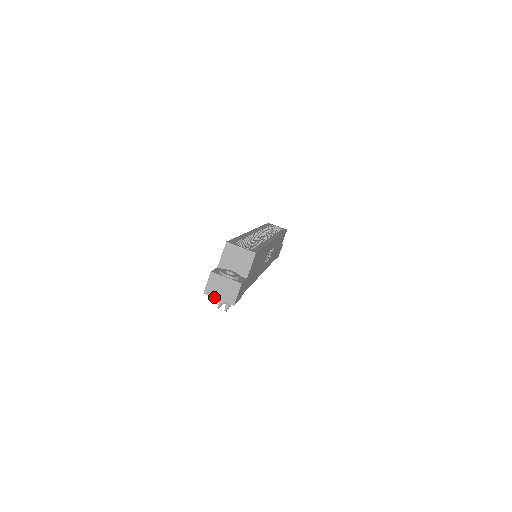
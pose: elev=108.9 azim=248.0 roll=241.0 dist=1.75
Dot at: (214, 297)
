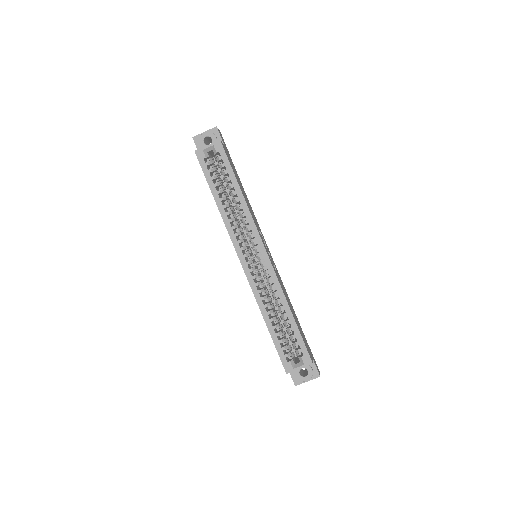
Dot at: occluded
